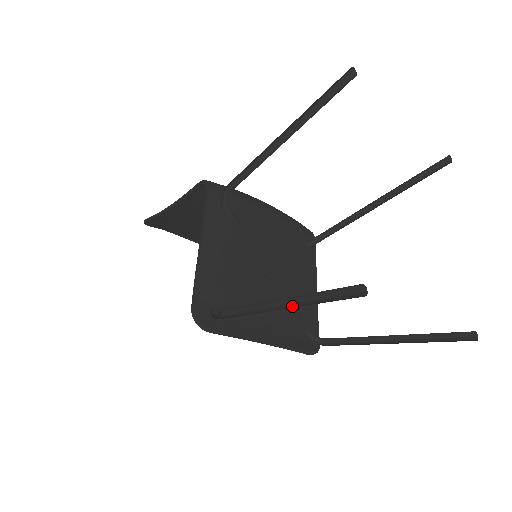
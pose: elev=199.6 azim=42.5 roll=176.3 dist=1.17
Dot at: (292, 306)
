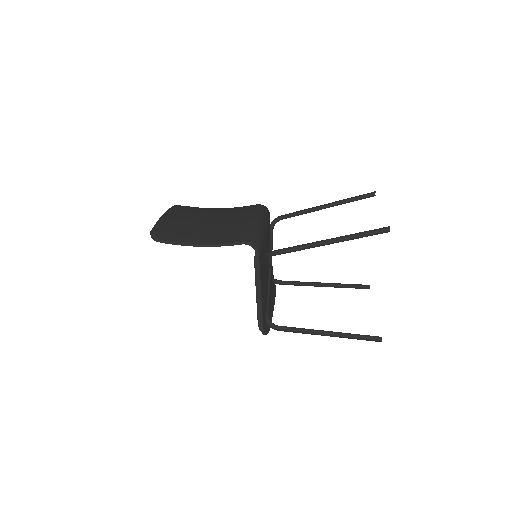
Dot at: (336, 334)
